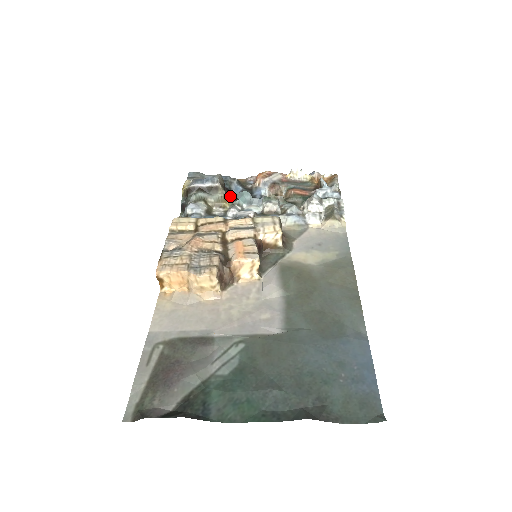
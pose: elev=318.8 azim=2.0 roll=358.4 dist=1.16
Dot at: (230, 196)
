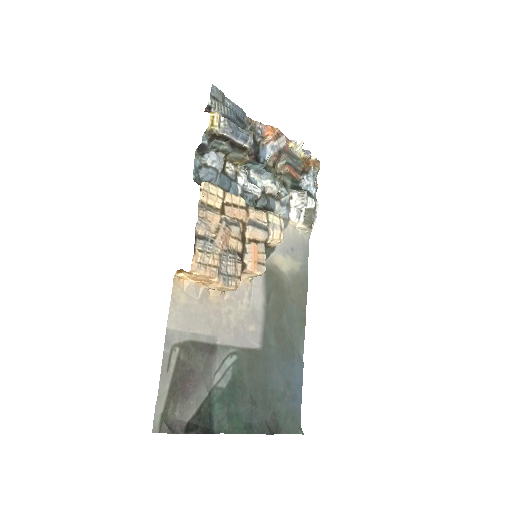
Dot at: (249, 161)
